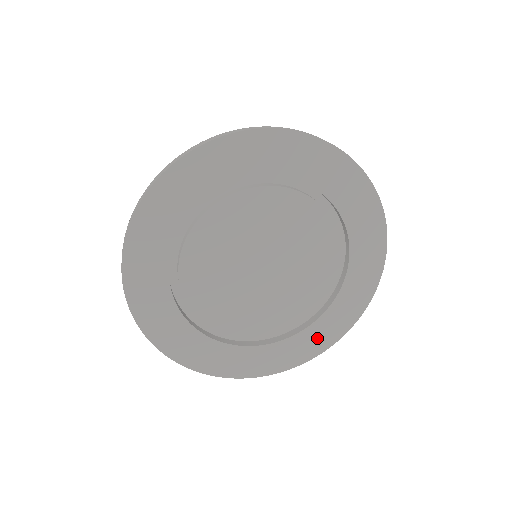
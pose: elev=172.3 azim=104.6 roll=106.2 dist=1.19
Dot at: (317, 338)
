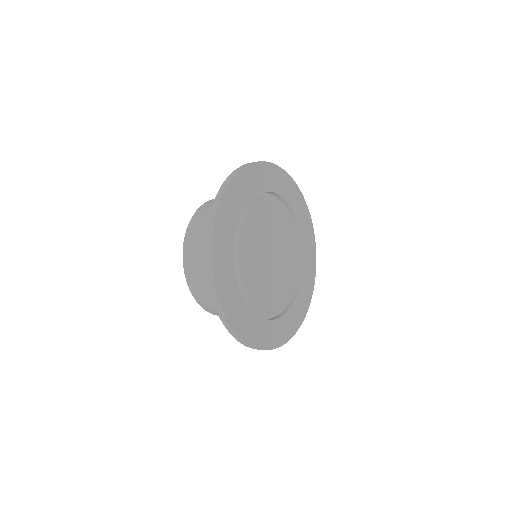
Dot at: (272, 334)
